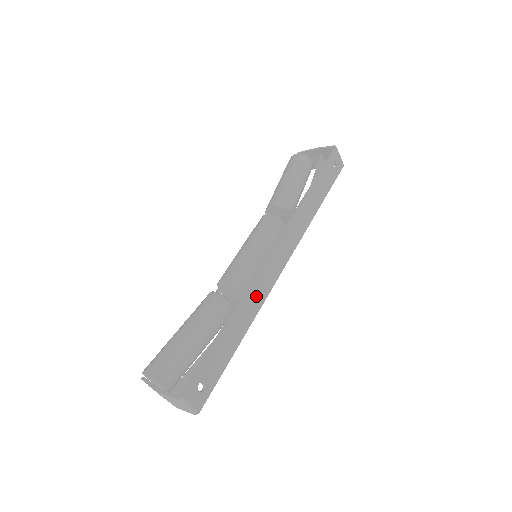
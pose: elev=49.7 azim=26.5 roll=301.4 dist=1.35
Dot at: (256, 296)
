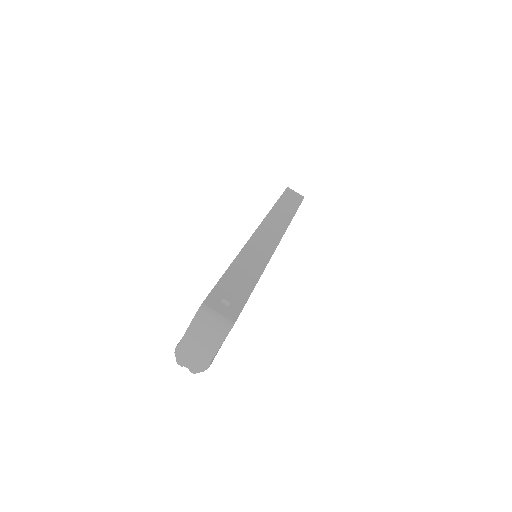
Dot at: (258, 252)
